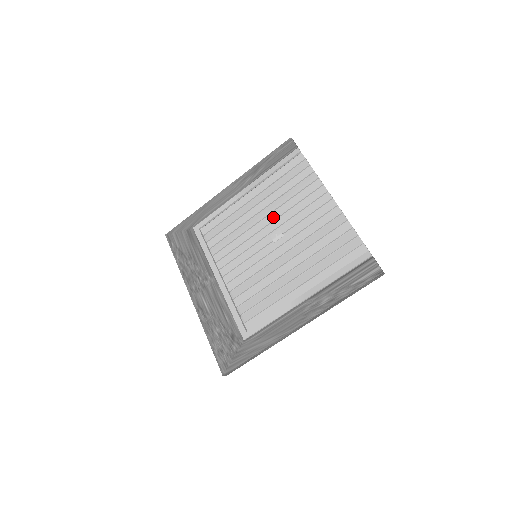
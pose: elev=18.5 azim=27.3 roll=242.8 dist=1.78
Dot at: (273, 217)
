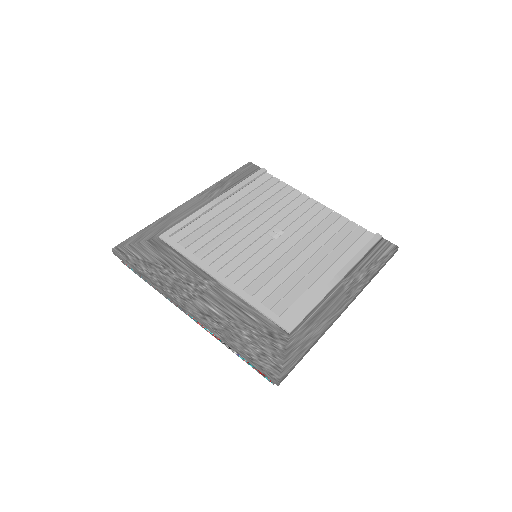
Dot at: (263, 219)
